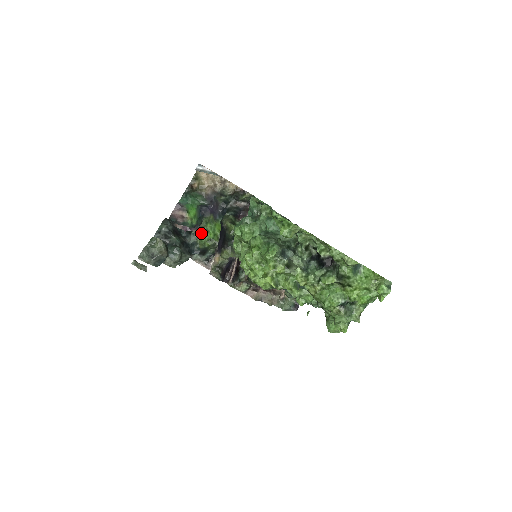
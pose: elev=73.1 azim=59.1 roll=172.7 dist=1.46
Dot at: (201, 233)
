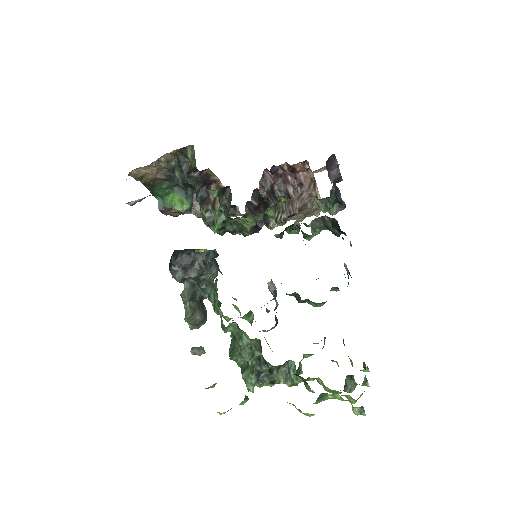
Dot at: occluded
